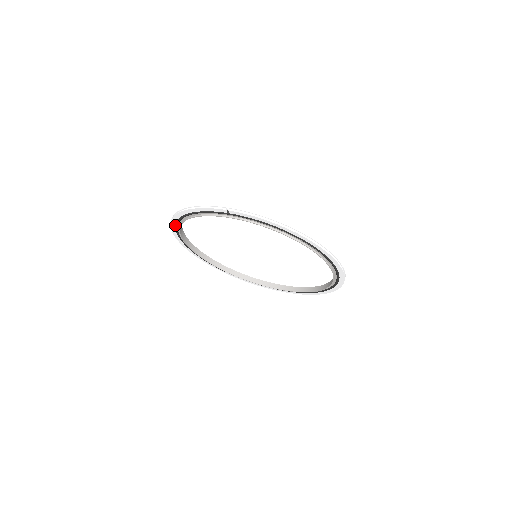
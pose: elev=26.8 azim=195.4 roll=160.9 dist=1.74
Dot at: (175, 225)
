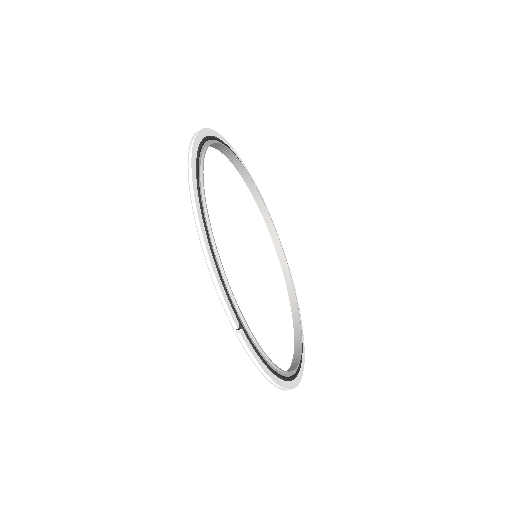
Dot at: occluded
